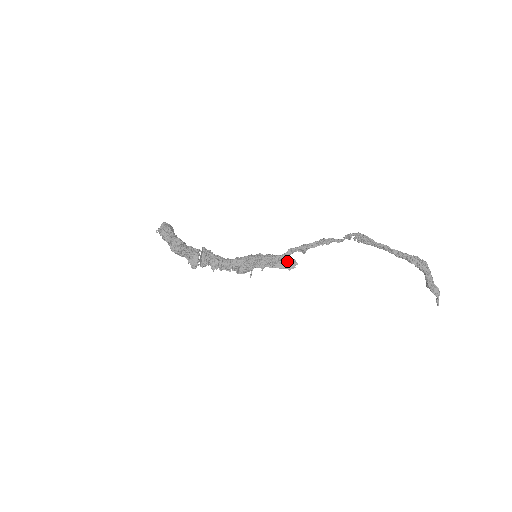
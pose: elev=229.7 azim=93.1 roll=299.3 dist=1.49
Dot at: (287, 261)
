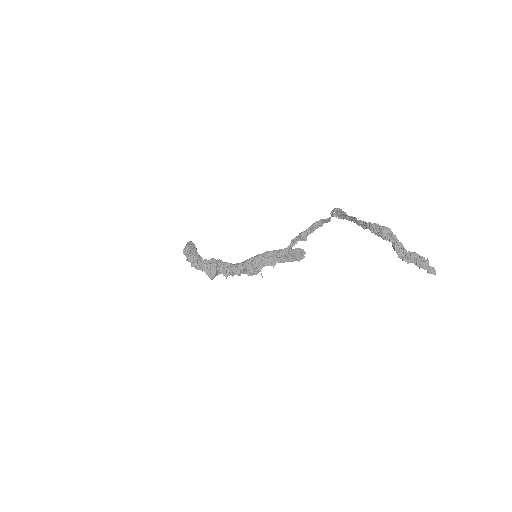
Dot at: (296, 252)
